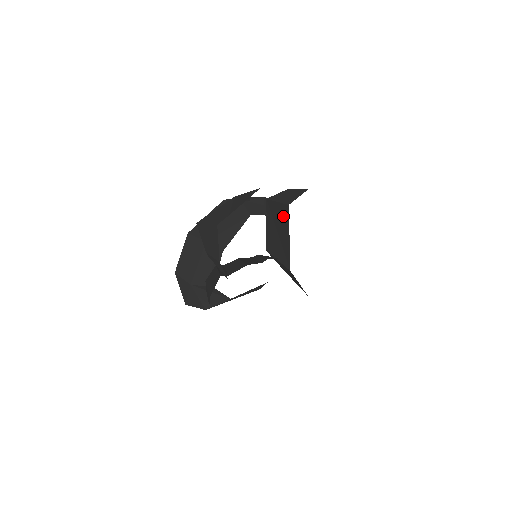
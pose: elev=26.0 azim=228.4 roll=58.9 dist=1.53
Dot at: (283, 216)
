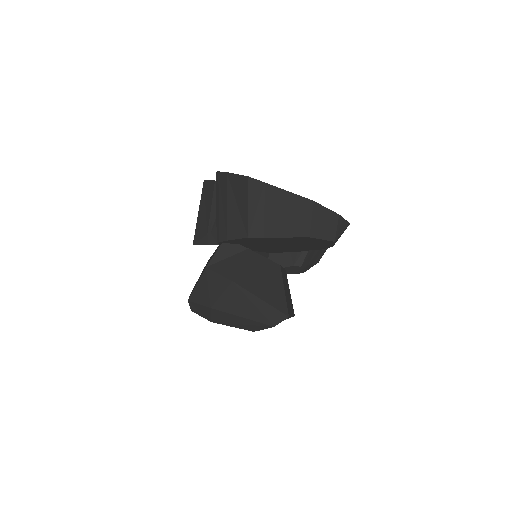
Dot at: occluded
